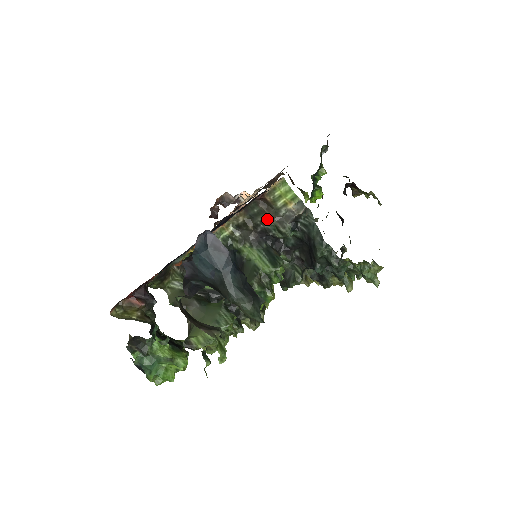
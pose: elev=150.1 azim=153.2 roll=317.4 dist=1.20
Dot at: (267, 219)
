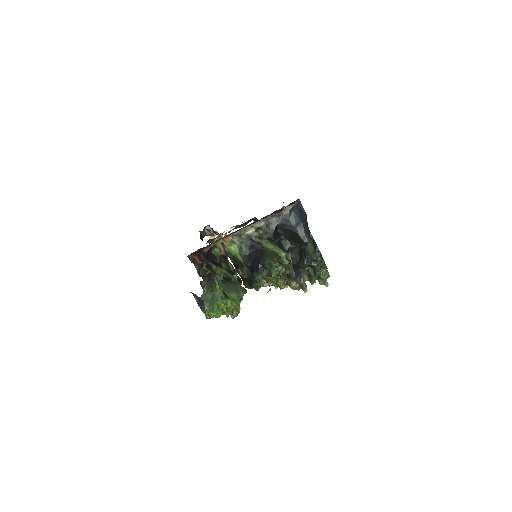
Dot at: occluded
